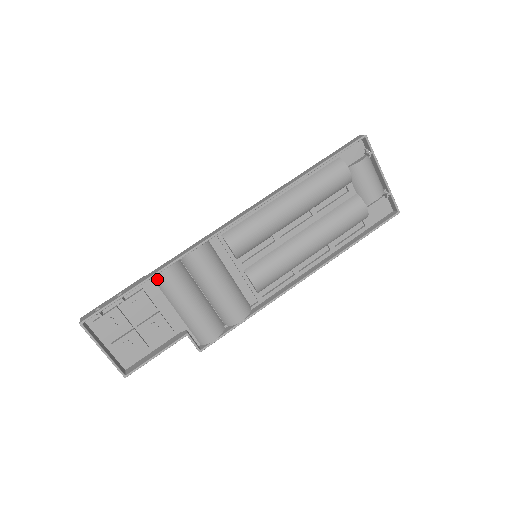
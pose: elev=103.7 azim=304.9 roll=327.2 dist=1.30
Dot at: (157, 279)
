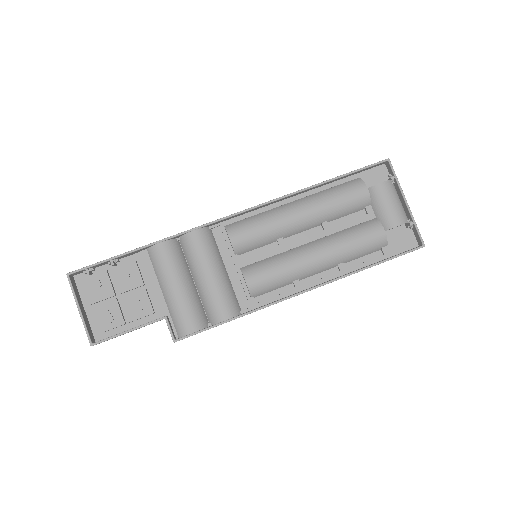
Dot at: (151, 252)
